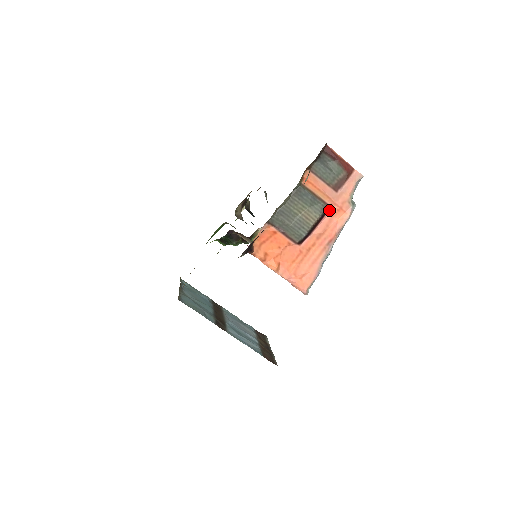
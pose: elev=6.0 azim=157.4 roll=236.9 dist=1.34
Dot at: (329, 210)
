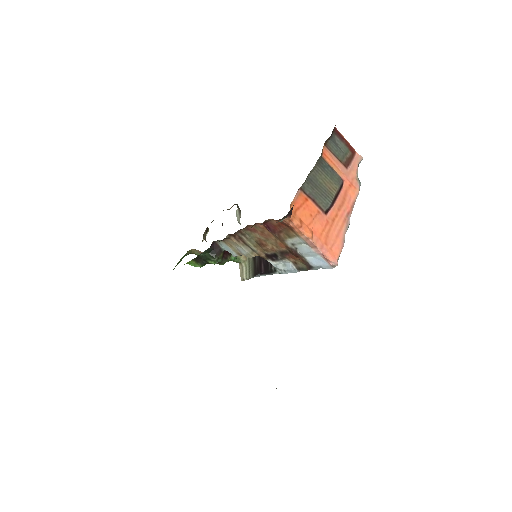
Dot at: (343, 185)
